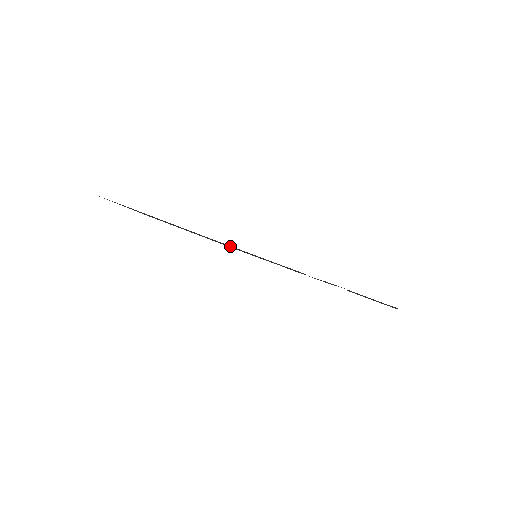
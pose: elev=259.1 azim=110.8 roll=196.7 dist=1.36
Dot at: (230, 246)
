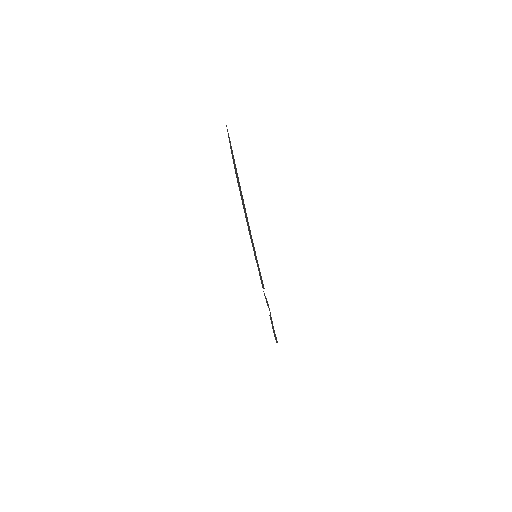
Dot at: occluded
